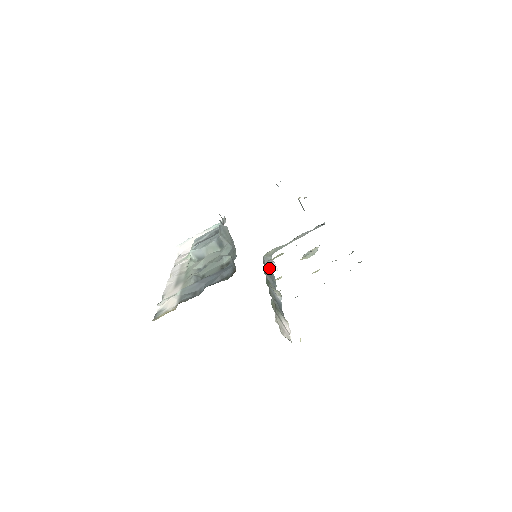
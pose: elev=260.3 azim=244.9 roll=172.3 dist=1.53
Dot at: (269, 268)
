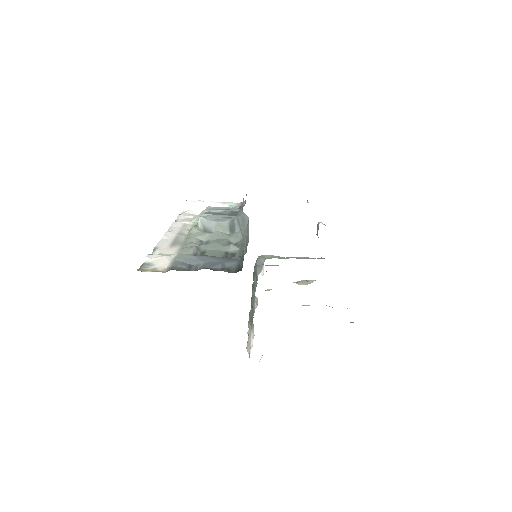
Dot at: (257, 269)
